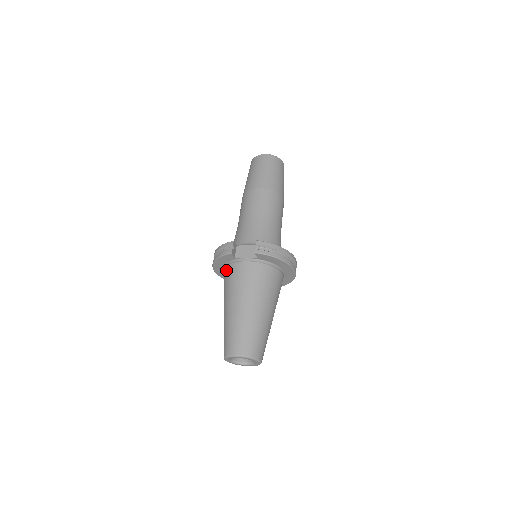
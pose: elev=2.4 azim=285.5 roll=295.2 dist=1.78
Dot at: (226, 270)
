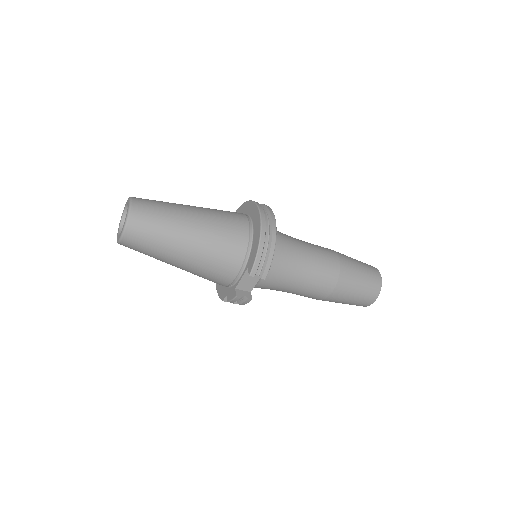
Dot at: occluded
